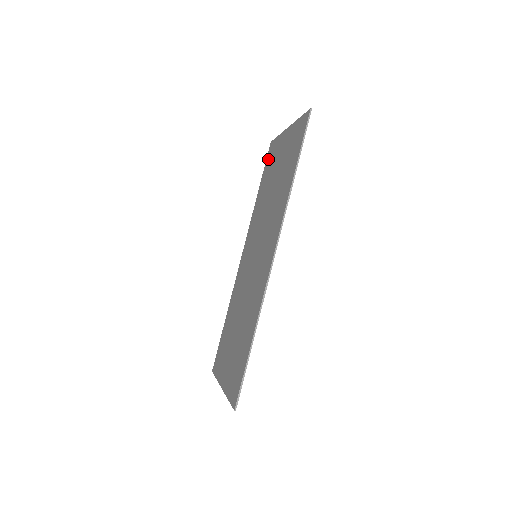
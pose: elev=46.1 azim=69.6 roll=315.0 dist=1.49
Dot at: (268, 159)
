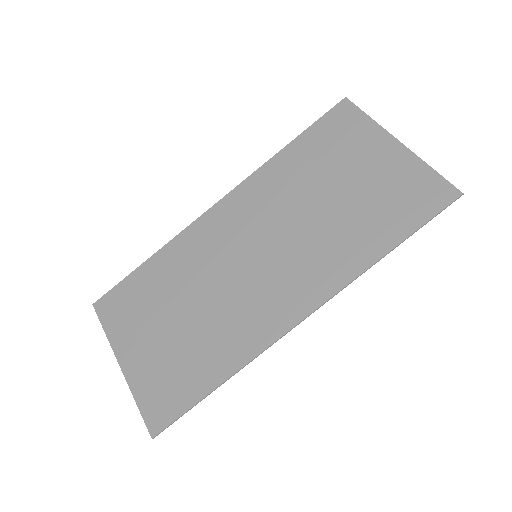
Dot at: (331, 122)
